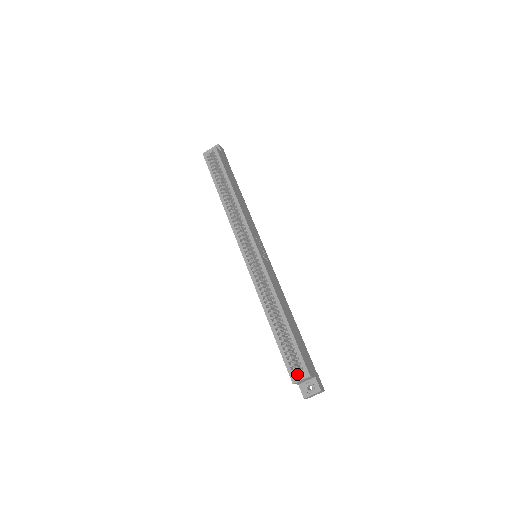
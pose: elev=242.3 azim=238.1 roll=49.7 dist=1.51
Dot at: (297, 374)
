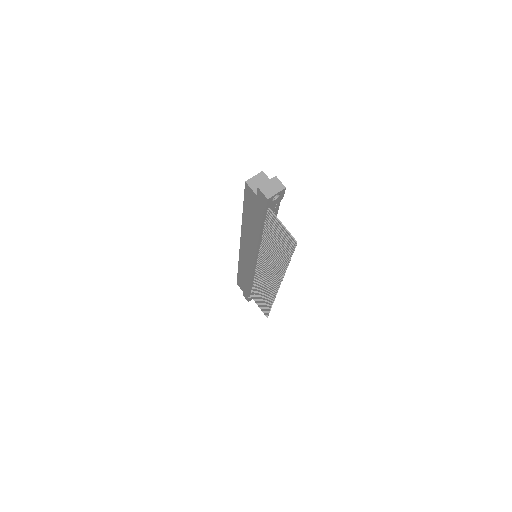
Dot at: occluded
